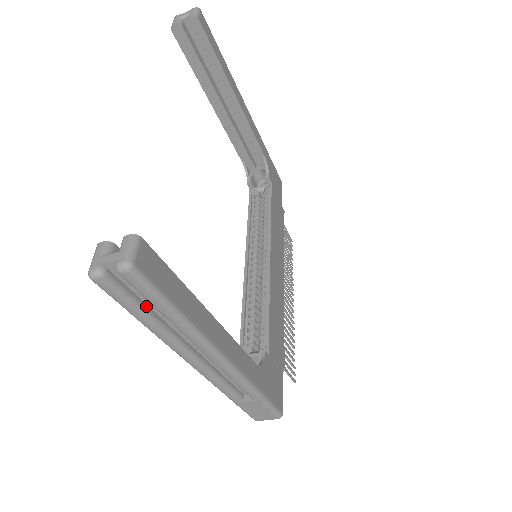
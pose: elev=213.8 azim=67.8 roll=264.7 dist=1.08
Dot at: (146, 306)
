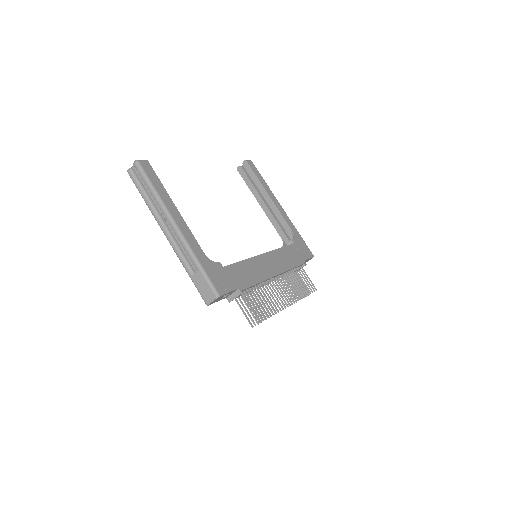
Dot at: (145, 189)
